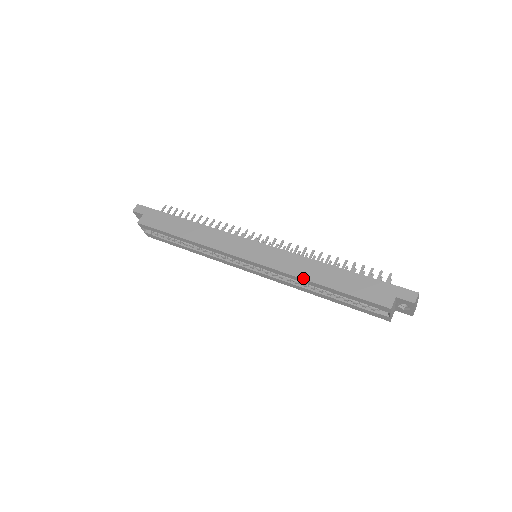
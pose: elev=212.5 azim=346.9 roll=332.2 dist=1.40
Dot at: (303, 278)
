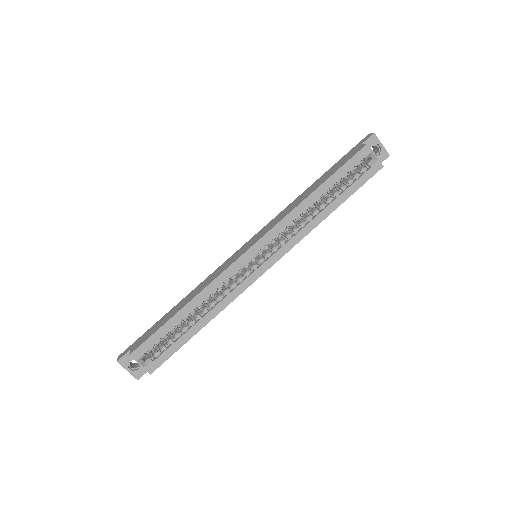
Dot at: (299, 203)
